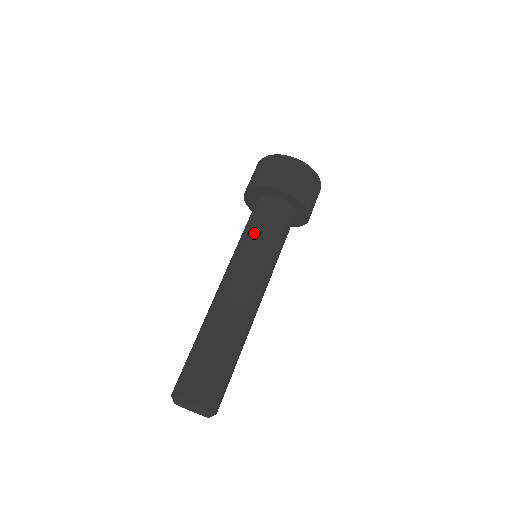
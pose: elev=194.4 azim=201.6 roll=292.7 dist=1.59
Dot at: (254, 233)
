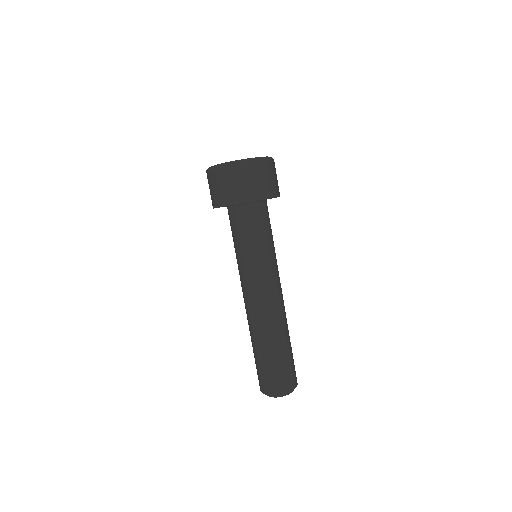
Dot at: (250, 246)
